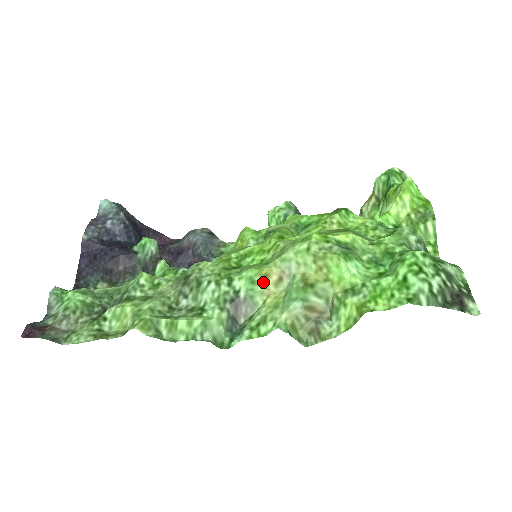
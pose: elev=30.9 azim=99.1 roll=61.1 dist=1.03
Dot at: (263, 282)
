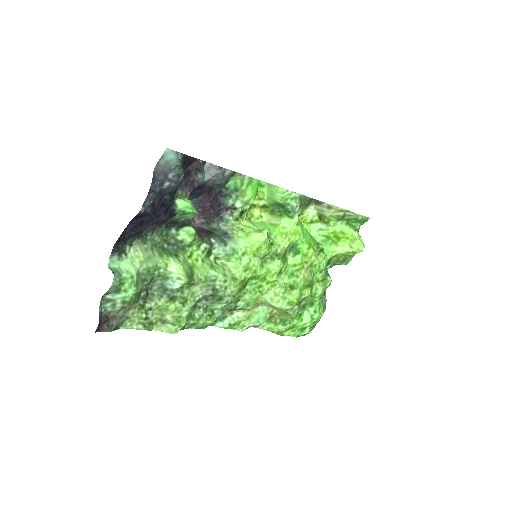
Dot at: (253, 307)
